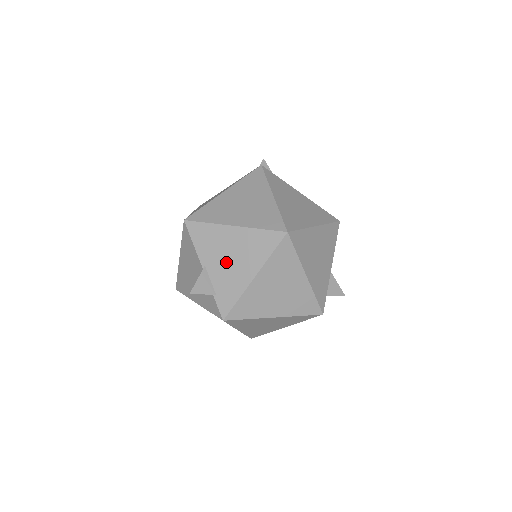
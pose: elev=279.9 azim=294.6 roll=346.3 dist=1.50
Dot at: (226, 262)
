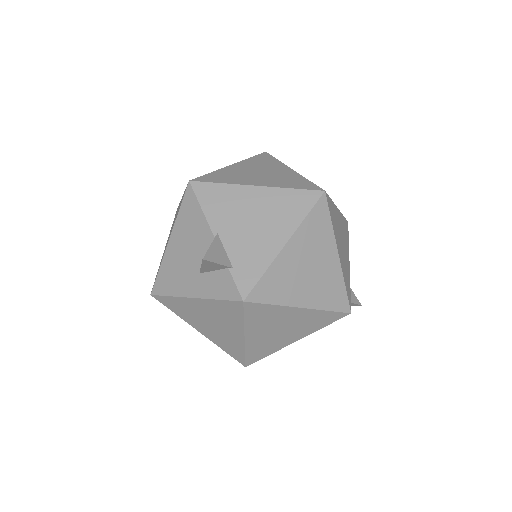
Dot at: (247, 227)
